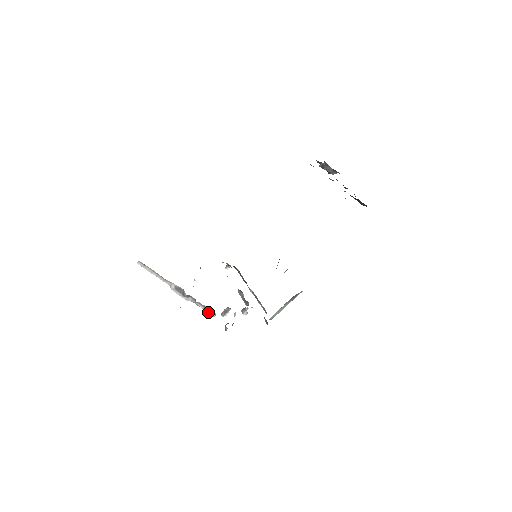
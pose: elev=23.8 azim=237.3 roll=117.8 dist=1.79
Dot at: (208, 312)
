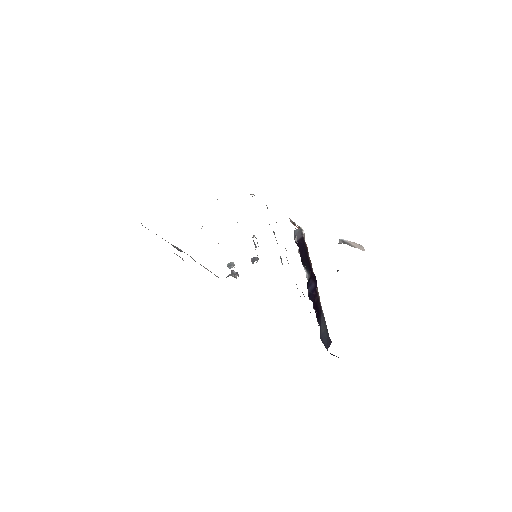
Dot at: occluded
